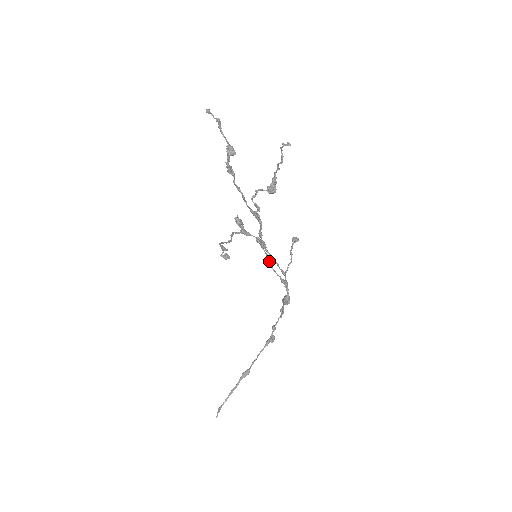
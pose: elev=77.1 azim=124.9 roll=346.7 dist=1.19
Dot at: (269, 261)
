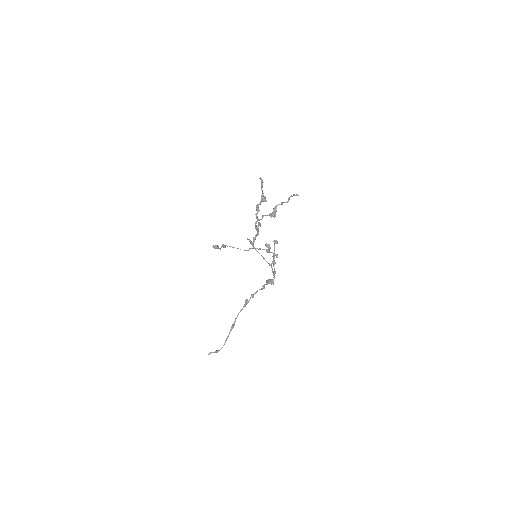
Dot at: (274, 264)
